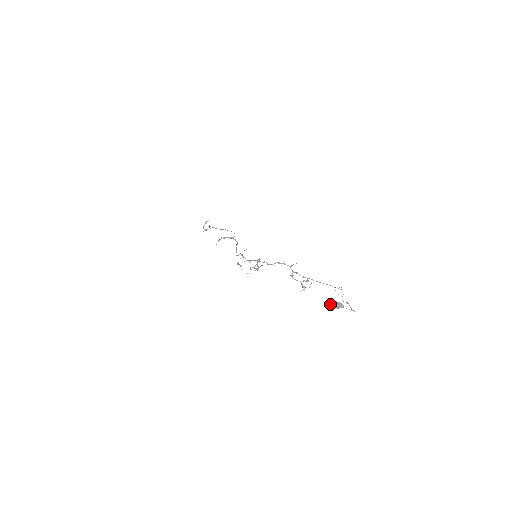
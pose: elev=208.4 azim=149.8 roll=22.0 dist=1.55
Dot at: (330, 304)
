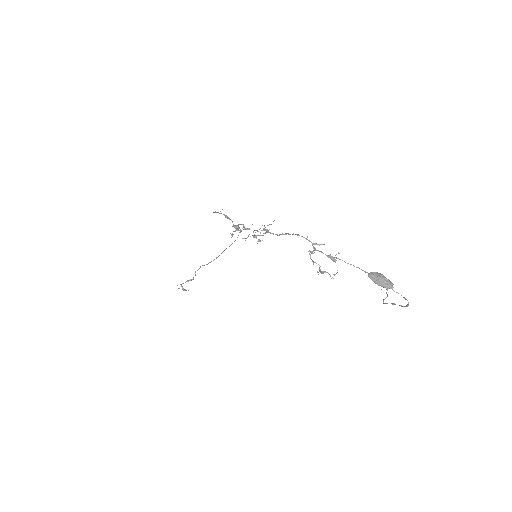
Dot at: (371, 272)
